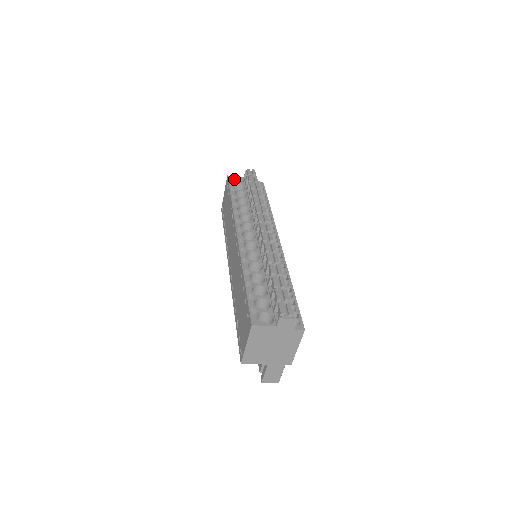
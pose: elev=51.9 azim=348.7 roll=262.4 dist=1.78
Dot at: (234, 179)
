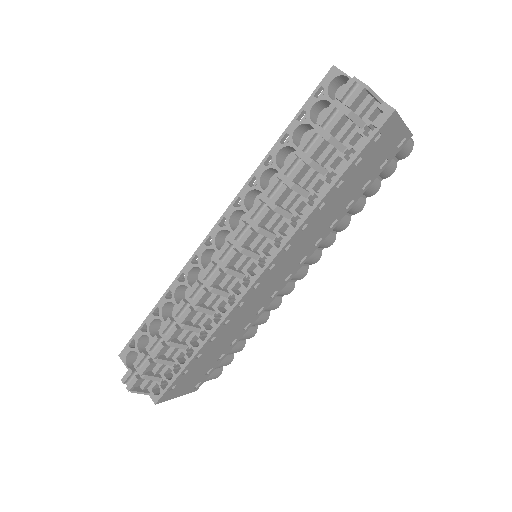
Dot at: (345, 76)
